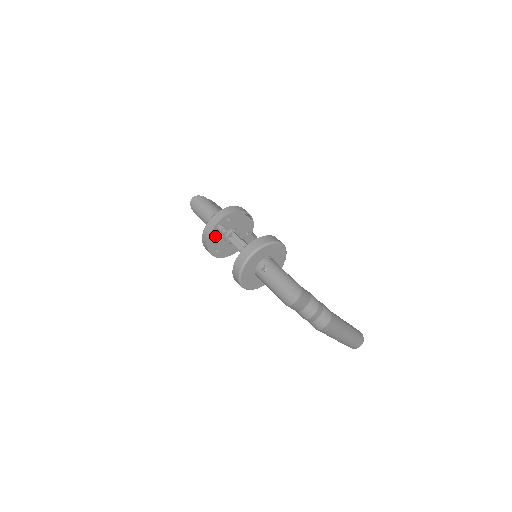
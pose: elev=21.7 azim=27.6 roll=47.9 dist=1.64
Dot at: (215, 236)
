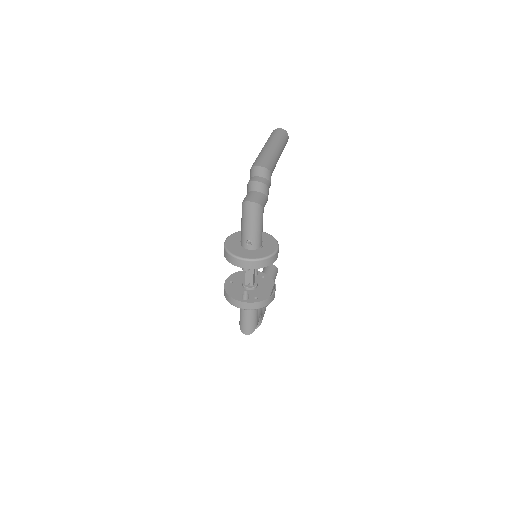
Dot at: occluded
